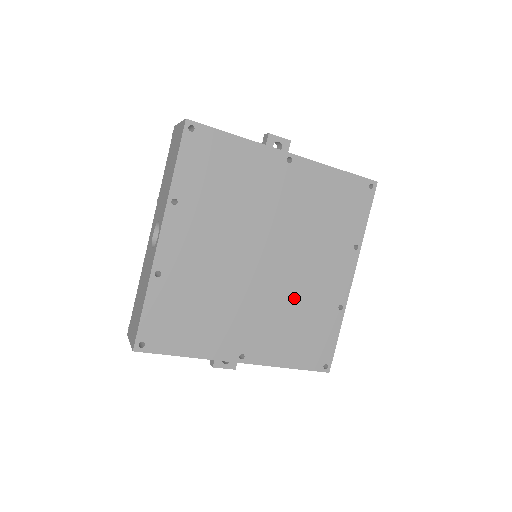
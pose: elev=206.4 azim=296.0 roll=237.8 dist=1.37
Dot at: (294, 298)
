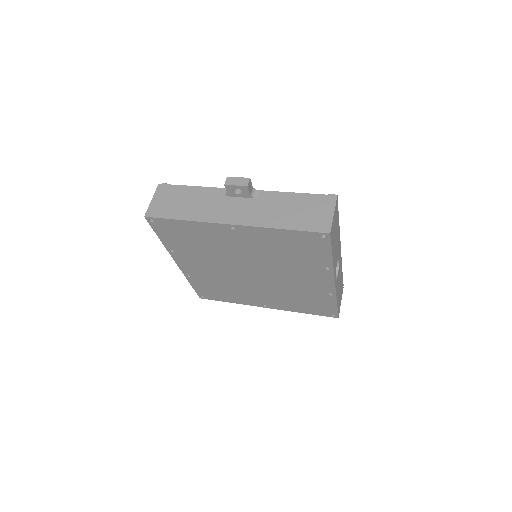
Dot at: (287, 288)
